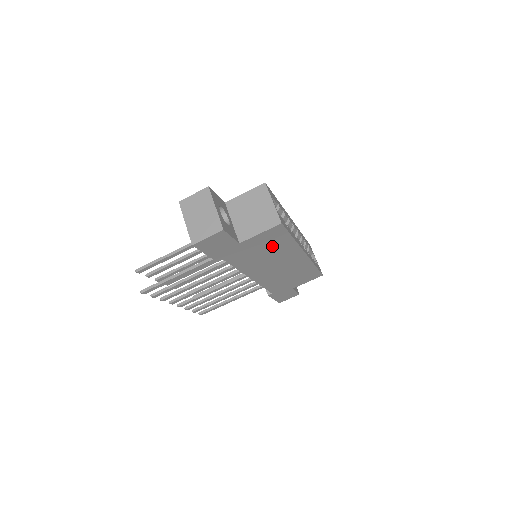
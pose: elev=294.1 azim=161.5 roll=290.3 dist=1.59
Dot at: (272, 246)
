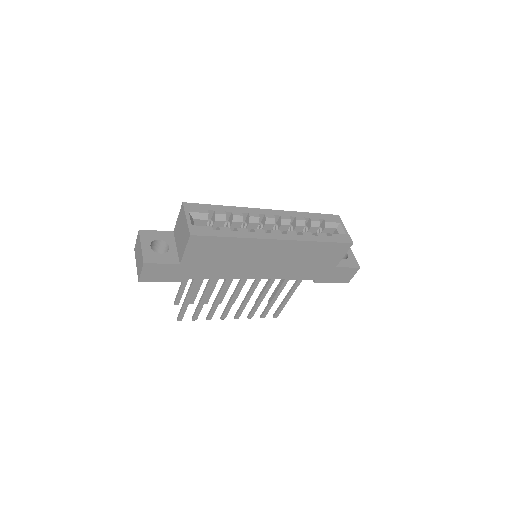
Dot at: (221, 251)
